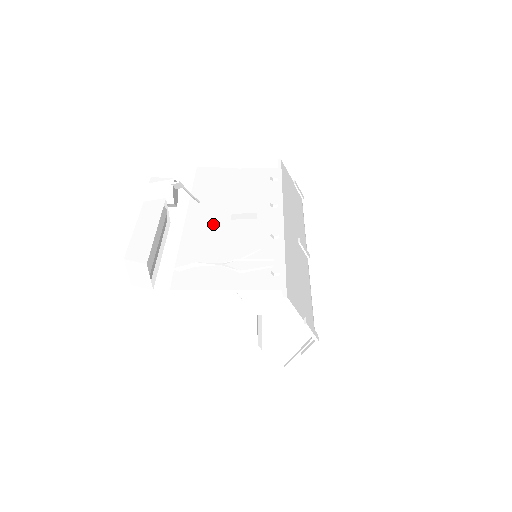
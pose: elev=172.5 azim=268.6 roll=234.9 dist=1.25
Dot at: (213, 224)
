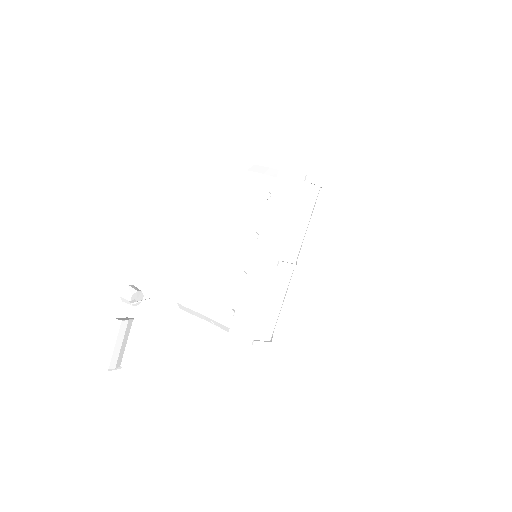
Dot at: (211, 246)
